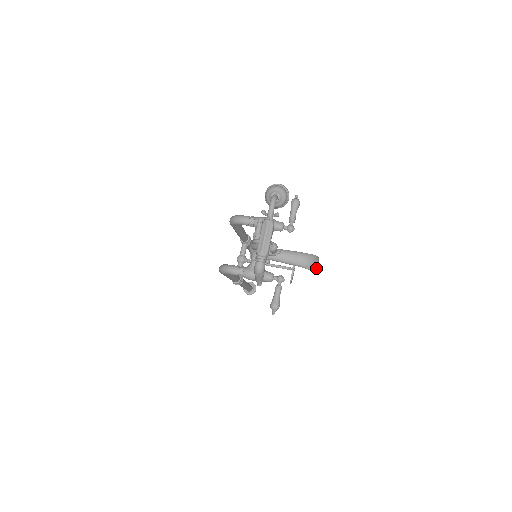
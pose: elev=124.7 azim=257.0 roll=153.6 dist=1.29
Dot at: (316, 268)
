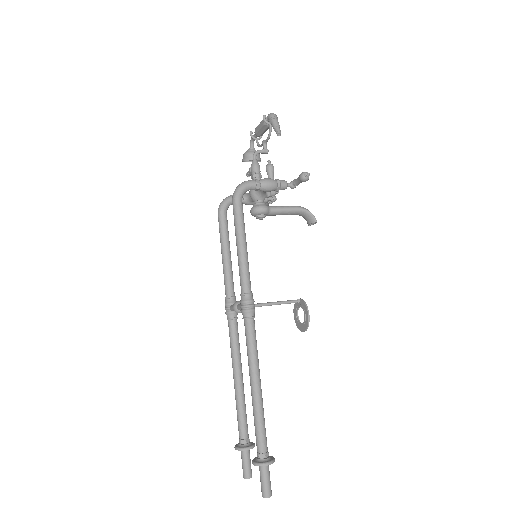
Dot at: (315, 219)
